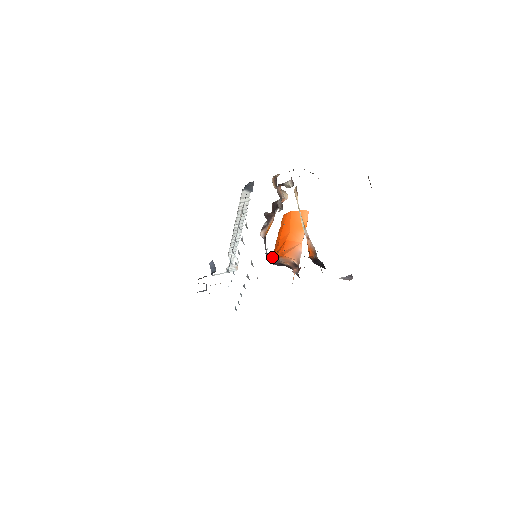
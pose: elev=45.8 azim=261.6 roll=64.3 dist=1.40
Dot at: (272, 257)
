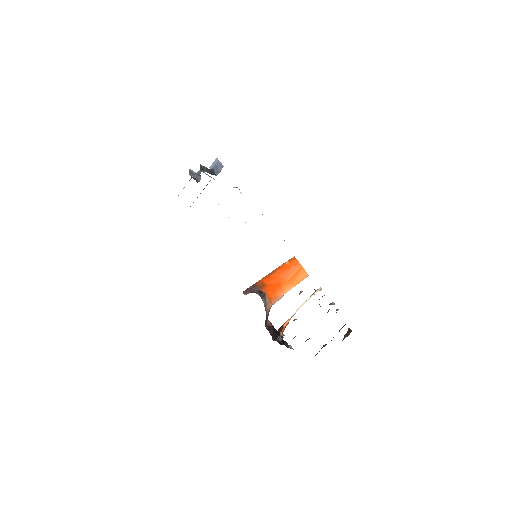
Dot at: (264, 278)
